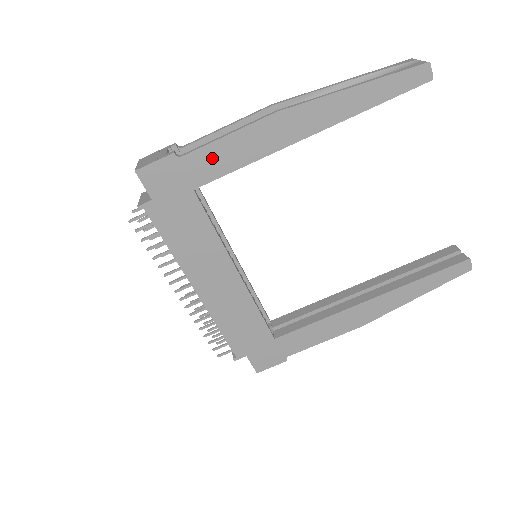
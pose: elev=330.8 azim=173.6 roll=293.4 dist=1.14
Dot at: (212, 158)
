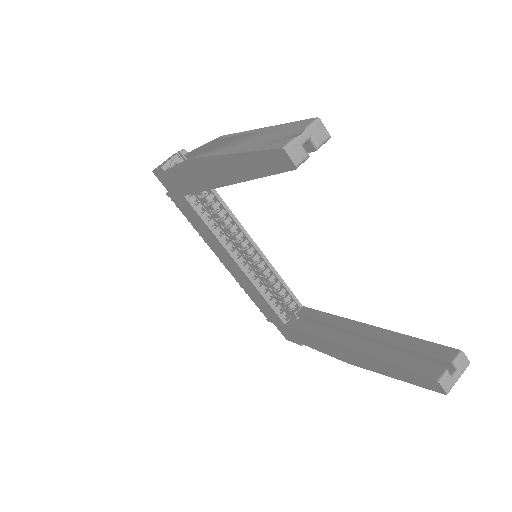
Dot at: (180, 178)
